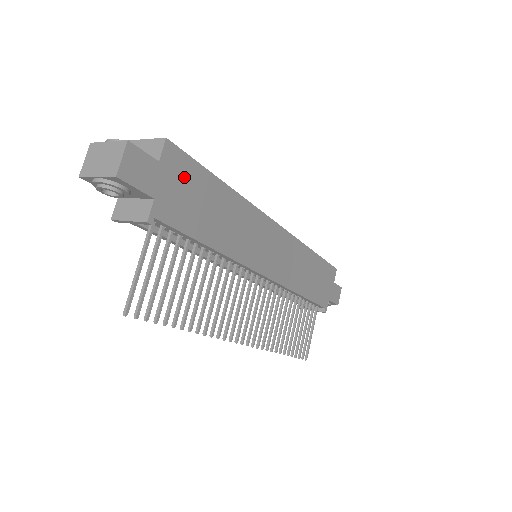
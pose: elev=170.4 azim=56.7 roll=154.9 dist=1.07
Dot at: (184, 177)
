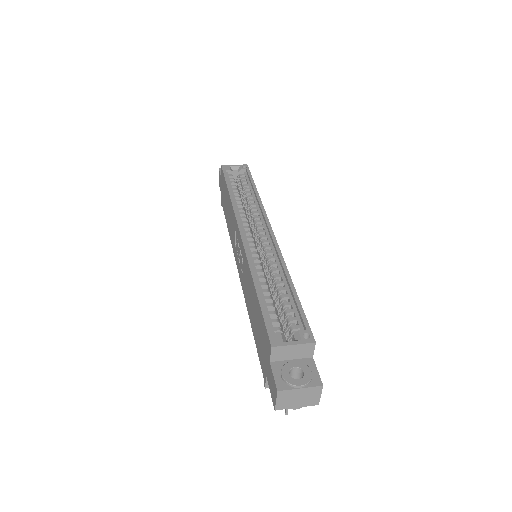
Dot at: occluded
